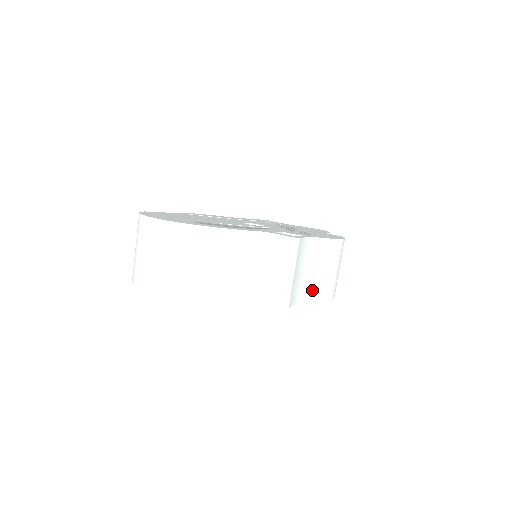
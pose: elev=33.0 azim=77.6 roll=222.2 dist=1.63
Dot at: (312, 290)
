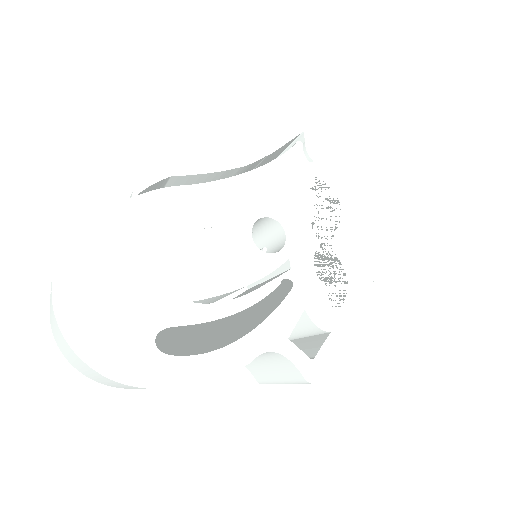
Dot at: occluded
